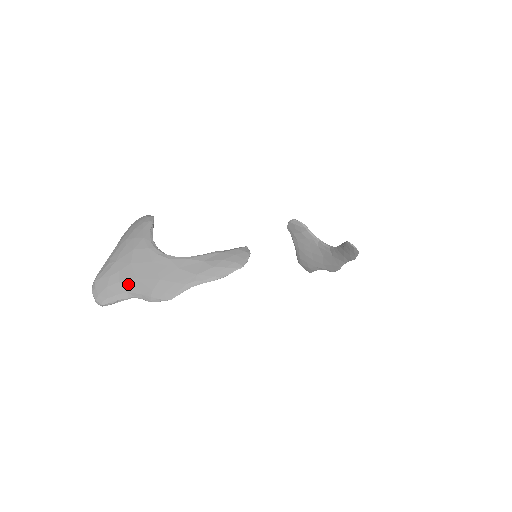
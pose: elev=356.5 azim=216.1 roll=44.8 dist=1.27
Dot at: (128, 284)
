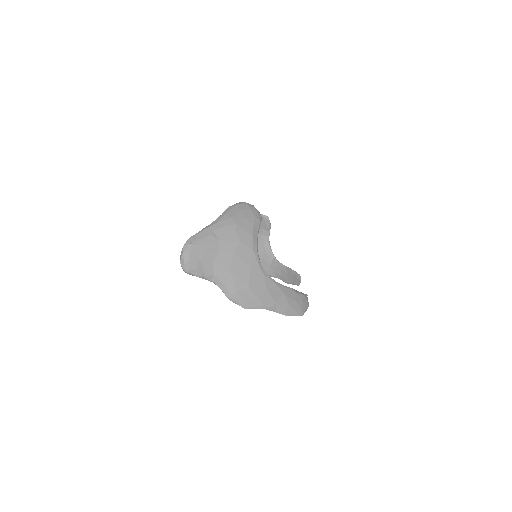
Dot at: (220, 270)
